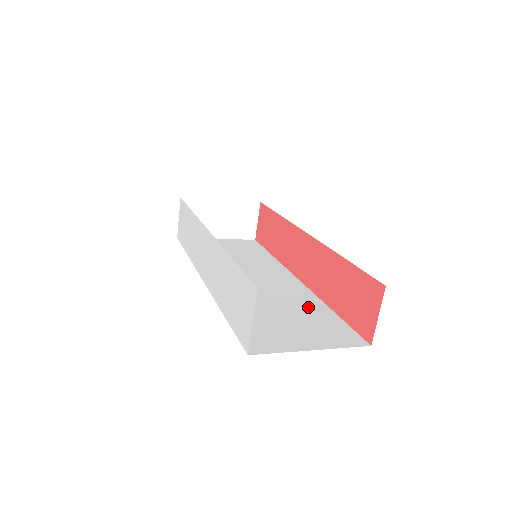
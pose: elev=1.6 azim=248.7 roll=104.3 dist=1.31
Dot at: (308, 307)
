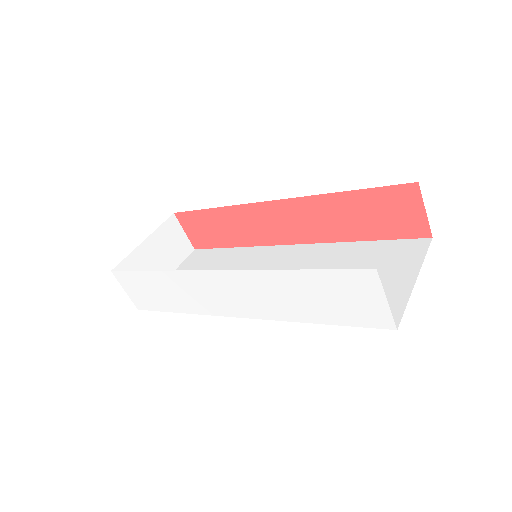
Dot at: (343, 256)
